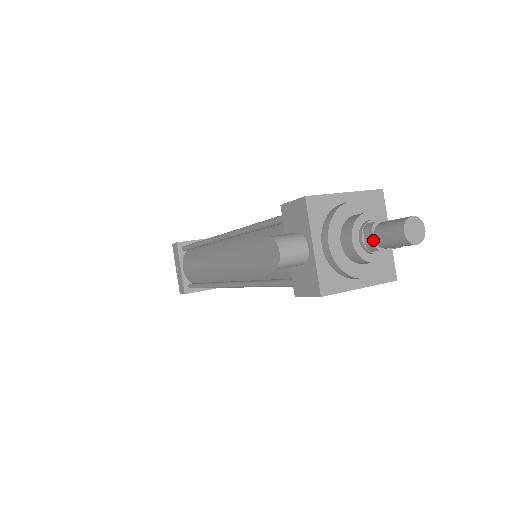
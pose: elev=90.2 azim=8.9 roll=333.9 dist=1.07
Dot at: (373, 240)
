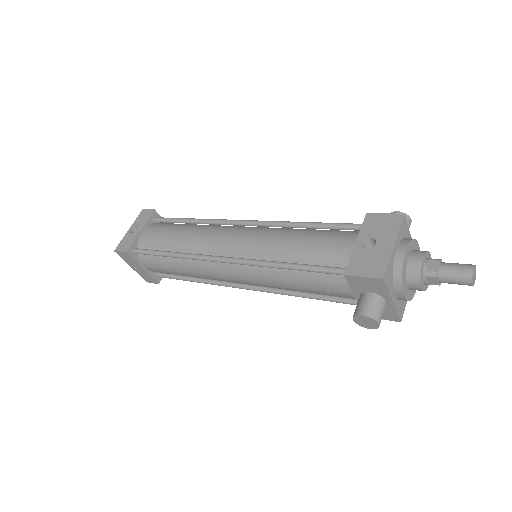
Dot at: (438, 283)
